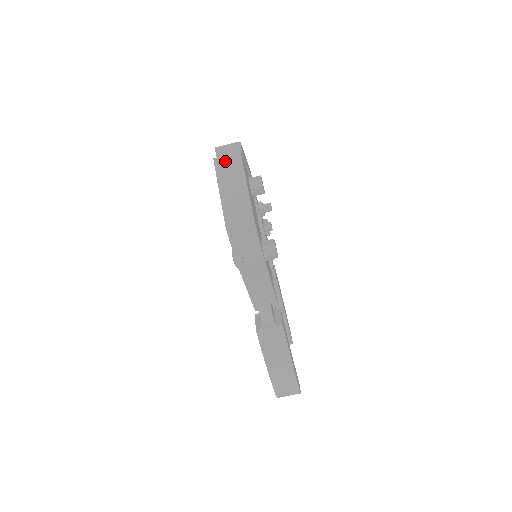
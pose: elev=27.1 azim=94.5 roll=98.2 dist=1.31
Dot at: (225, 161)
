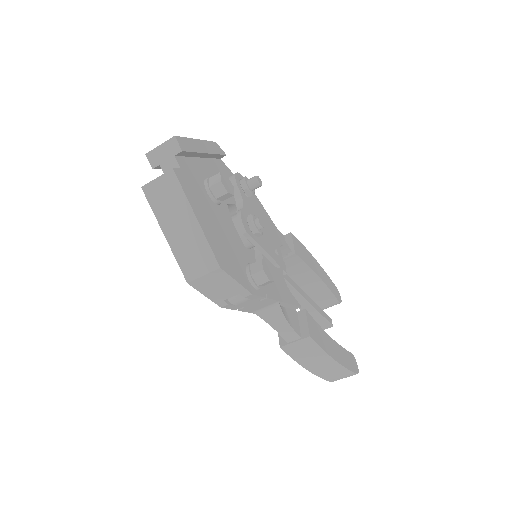
Dot at: (157, 187)
